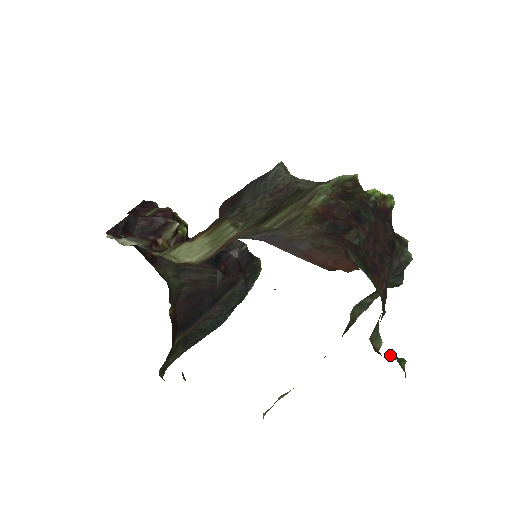
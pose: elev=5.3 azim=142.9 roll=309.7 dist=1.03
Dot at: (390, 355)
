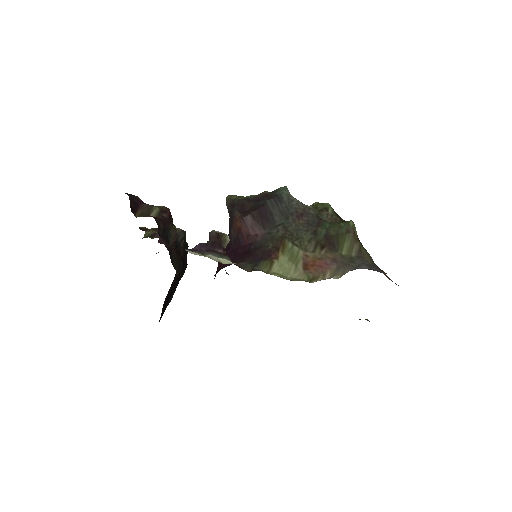
Dot at: occluded
